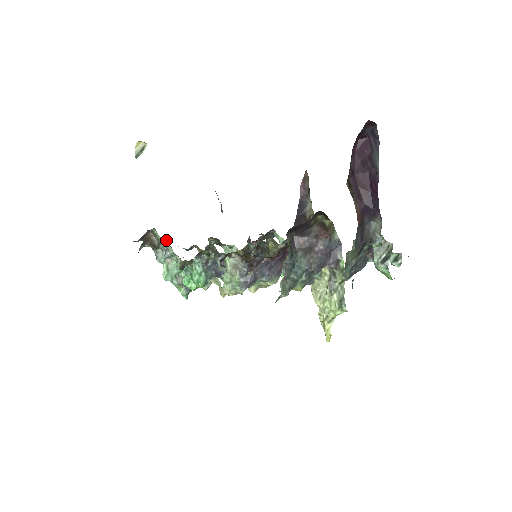
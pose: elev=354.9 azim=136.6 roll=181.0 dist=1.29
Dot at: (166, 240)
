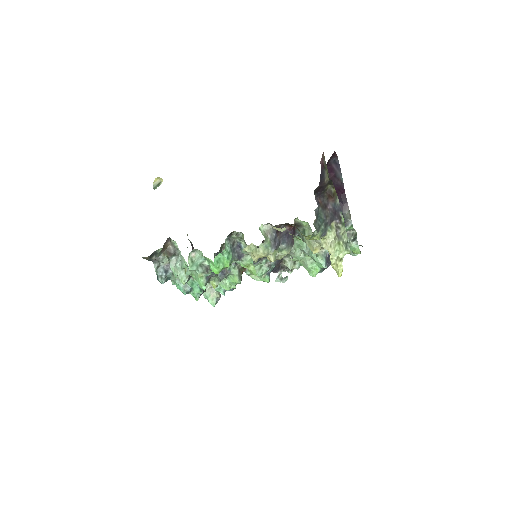
Dot at: occluded
